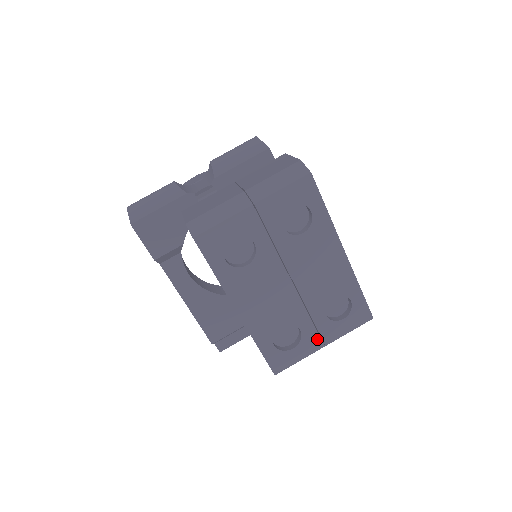
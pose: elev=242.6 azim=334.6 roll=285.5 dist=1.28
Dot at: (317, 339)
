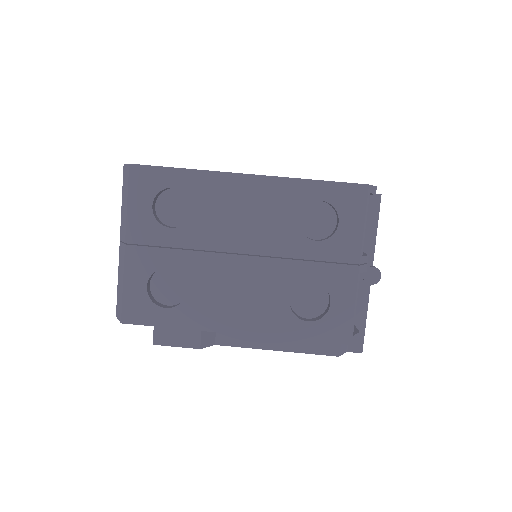
Dot at: (341, 269)
